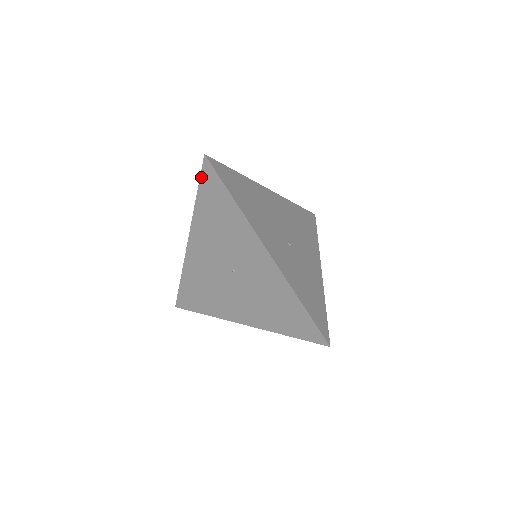
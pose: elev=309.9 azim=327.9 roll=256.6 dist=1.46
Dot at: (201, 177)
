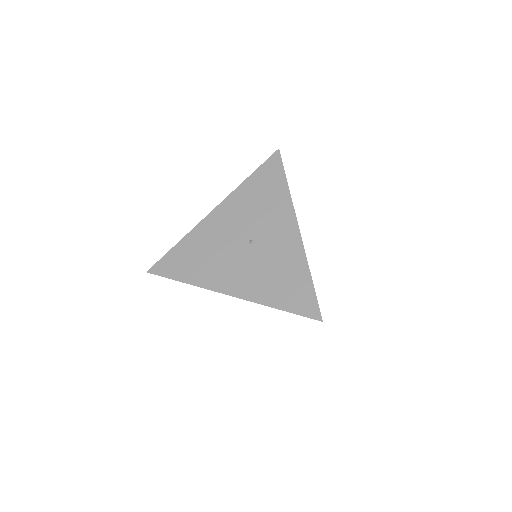
Dot at: (265, 163)
